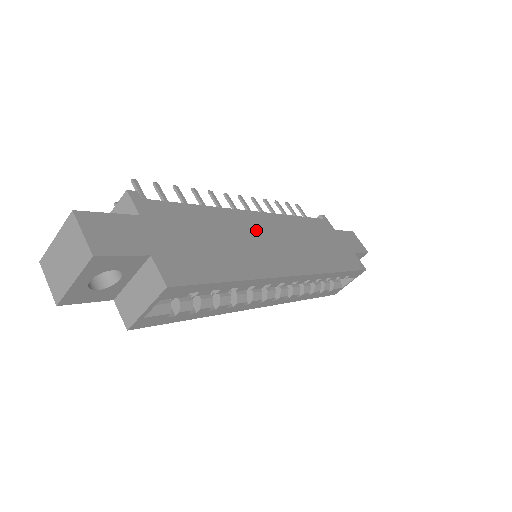
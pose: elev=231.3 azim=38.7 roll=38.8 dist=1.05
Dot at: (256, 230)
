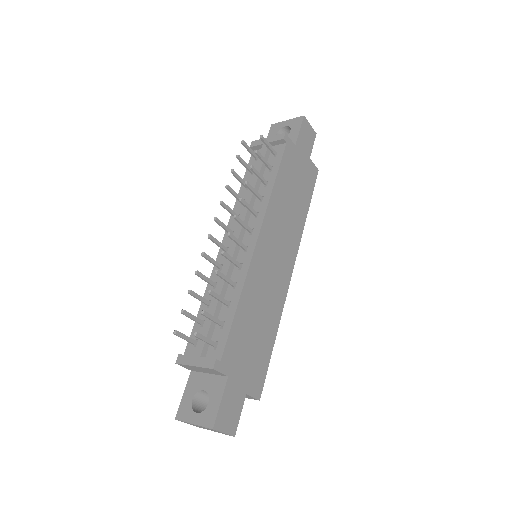
Dot at: (265, 265)
